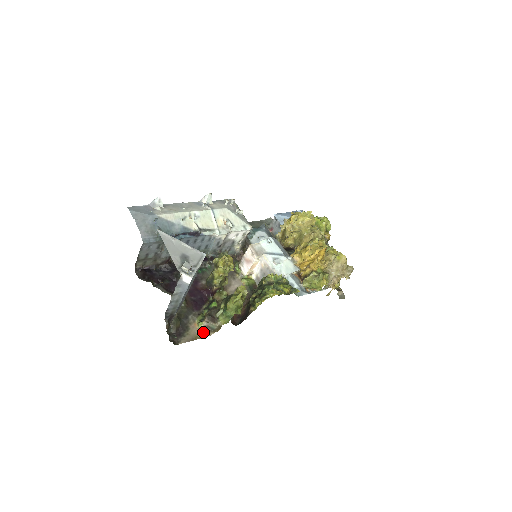
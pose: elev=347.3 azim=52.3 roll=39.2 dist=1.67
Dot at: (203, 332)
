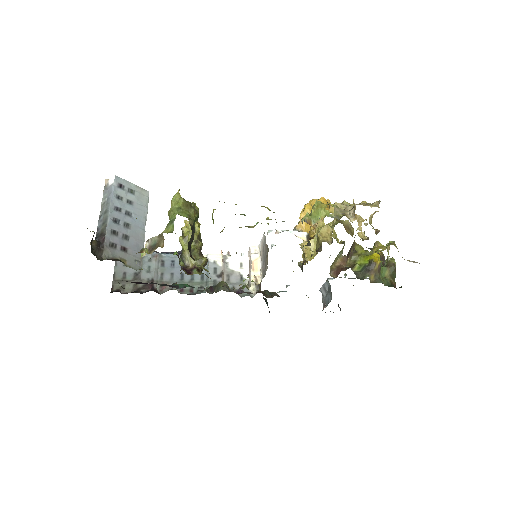
Dot at: (142, 252)
